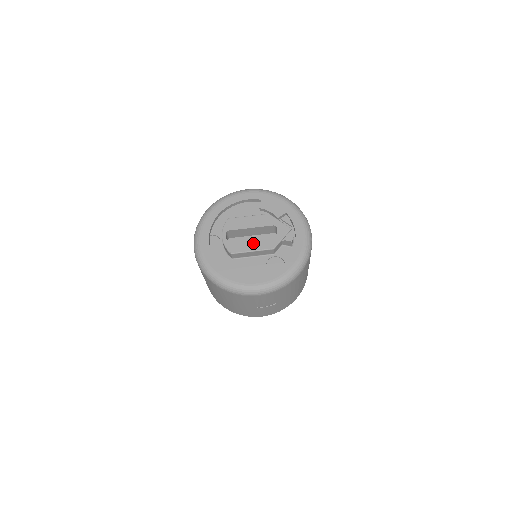
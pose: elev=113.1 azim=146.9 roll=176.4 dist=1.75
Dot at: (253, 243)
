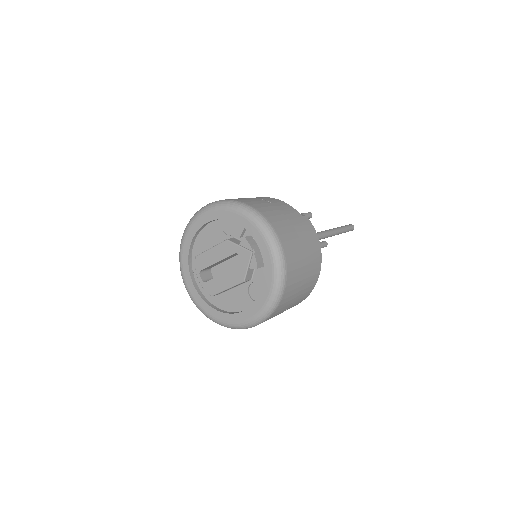
Dot at: (224, 280)
